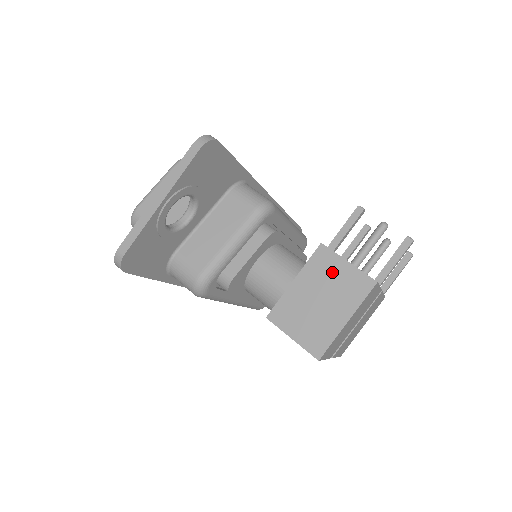
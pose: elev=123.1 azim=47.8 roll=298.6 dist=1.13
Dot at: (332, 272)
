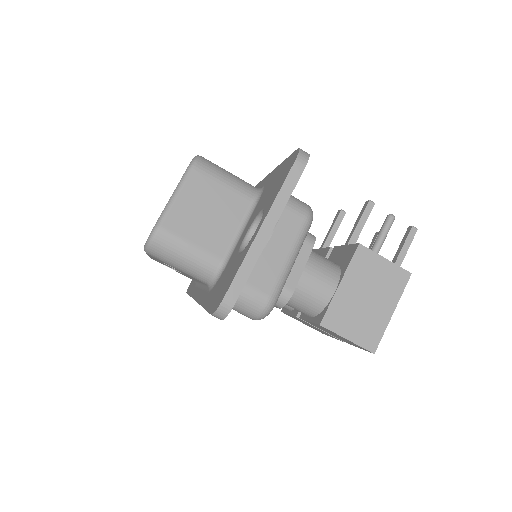
Dot at: (373, 270)
